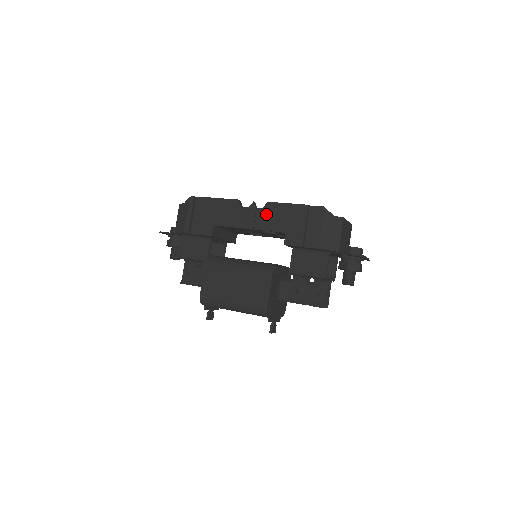
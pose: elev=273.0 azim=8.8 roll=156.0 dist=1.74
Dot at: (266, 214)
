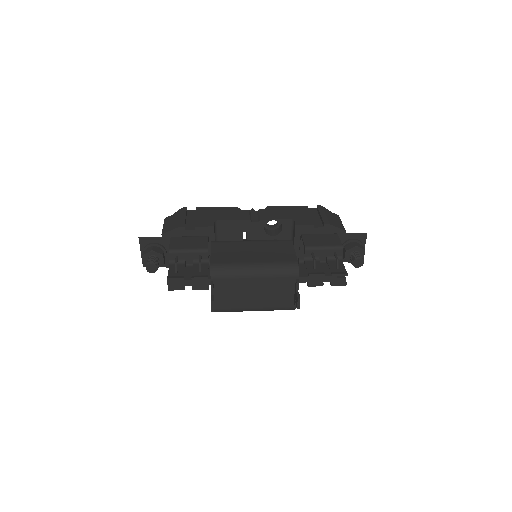
Dot at: (269, 211)
